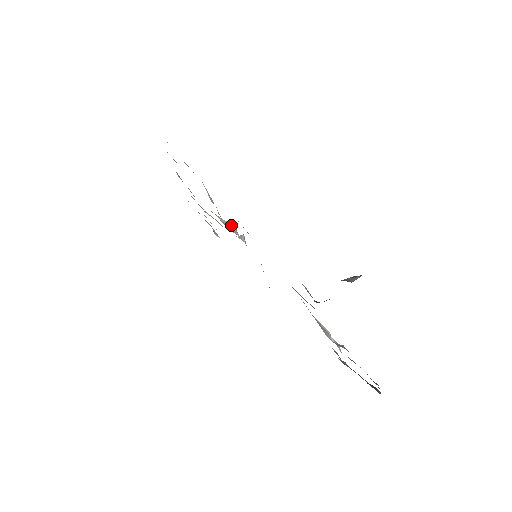
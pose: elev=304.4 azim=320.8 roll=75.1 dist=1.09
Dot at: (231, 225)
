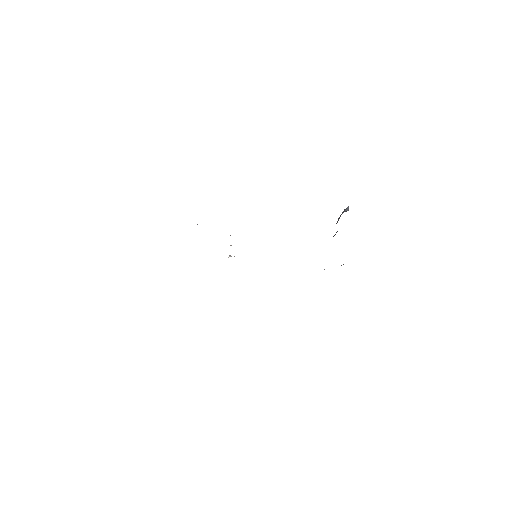
Dot at: (231, 245)
